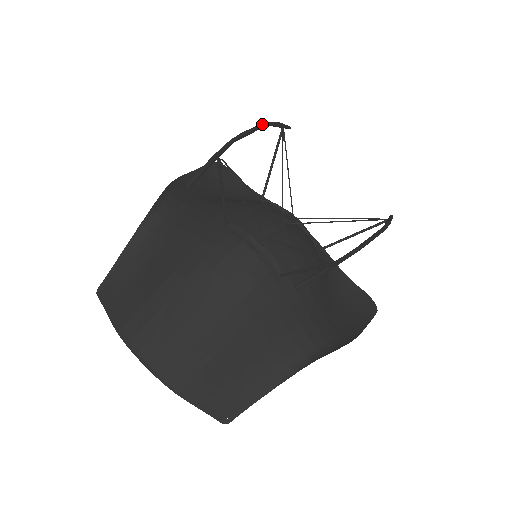
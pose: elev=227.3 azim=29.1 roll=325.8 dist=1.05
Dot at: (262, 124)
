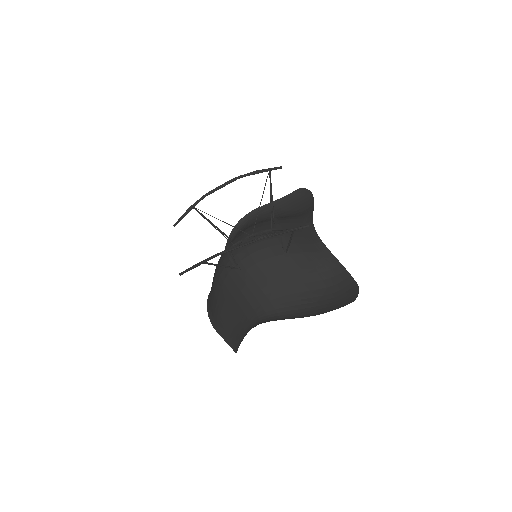
Dot at: (234, 179)
